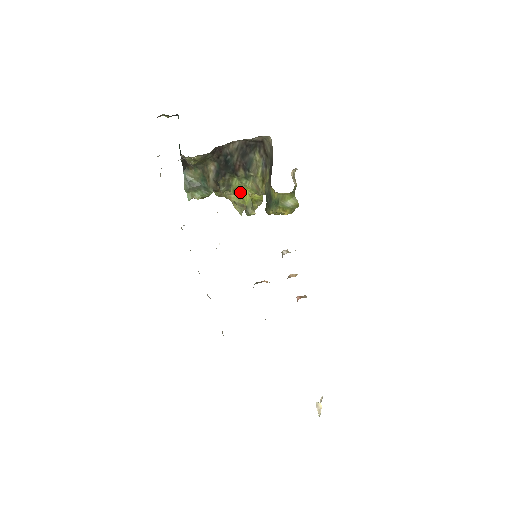
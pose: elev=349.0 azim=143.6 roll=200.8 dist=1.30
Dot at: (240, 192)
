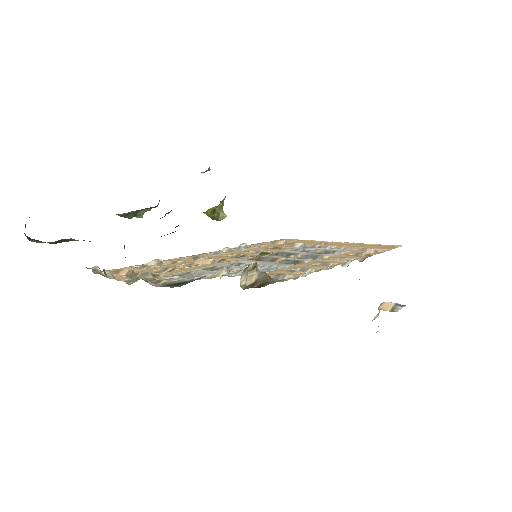
Dot at: occluded
